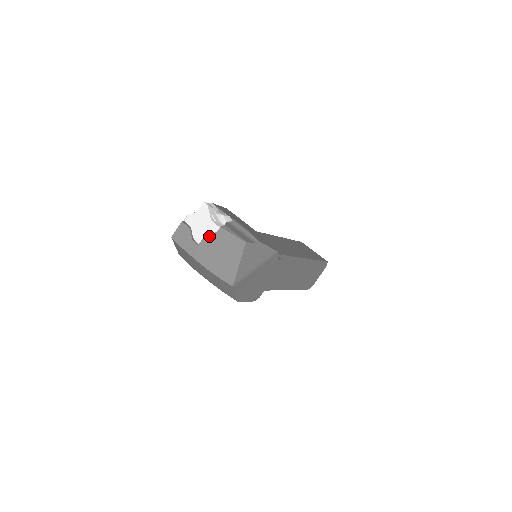
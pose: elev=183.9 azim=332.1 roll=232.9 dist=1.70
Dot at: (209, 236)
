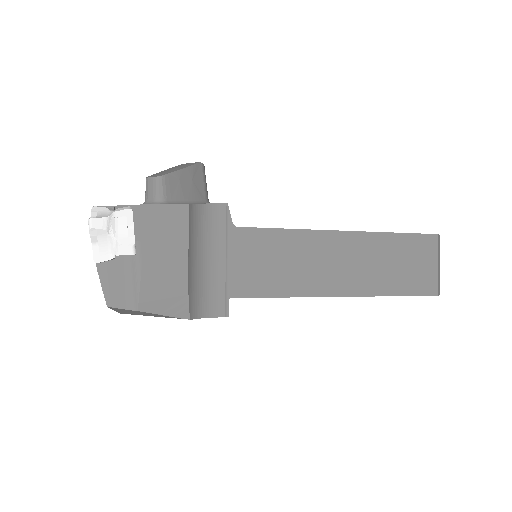
Dot at: occluded
